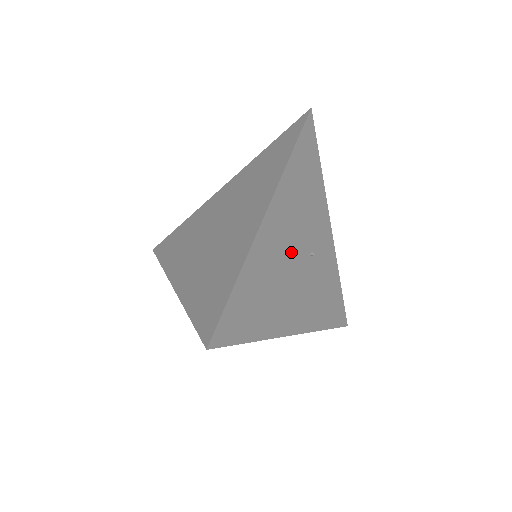
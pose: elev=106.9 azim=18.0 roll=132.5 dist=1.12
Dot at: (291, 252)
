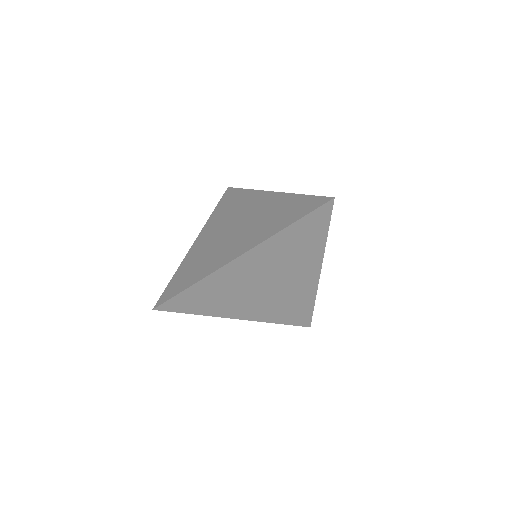
Dot at: occluded
